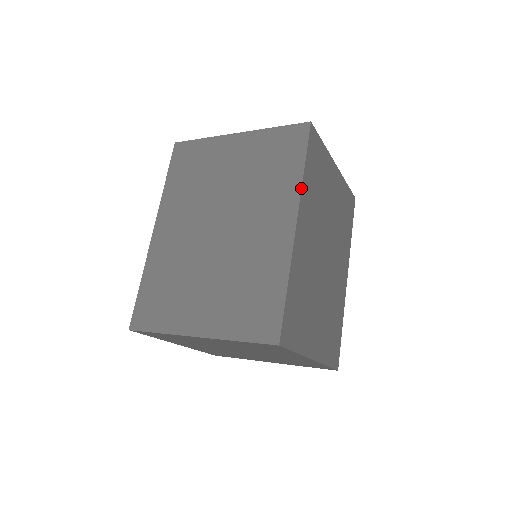
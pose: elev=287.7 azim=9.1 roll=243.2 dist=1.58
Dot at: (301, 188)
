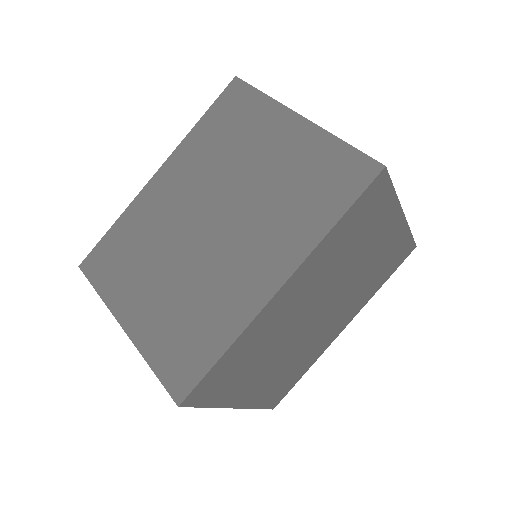
Dot at: (314, 248)
